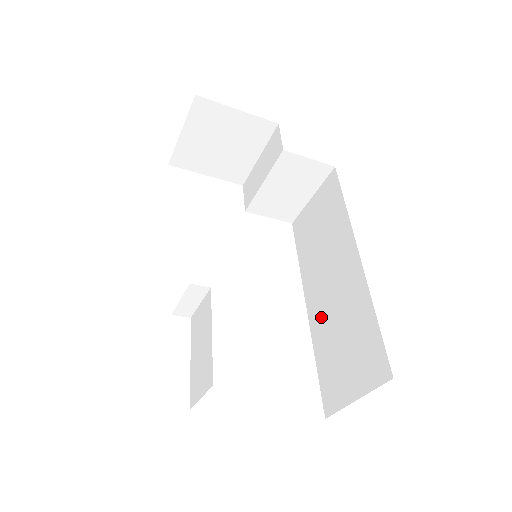
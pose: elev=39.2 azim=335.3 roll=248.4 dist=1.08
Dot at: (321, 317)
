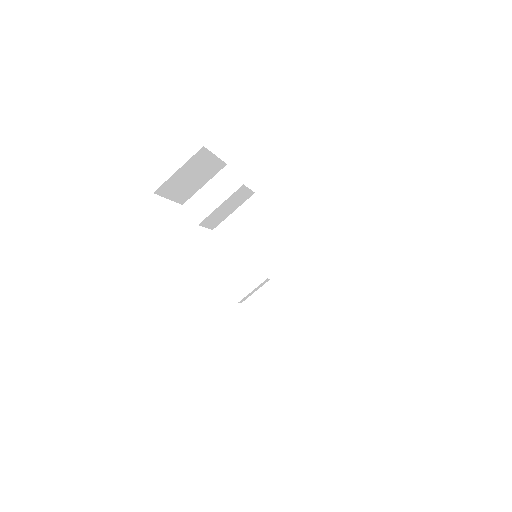
Dot at: occluded
